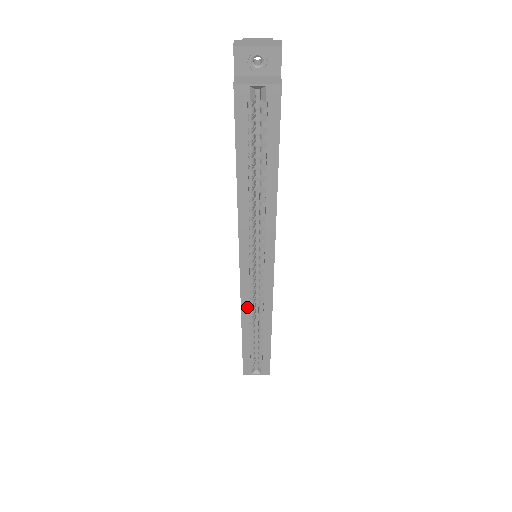
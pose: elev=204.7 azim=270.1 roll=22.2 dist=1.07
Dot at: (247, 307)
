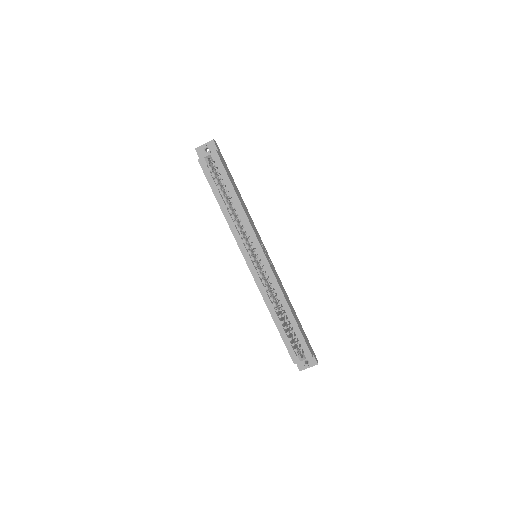
Dot at: (265, 293)
